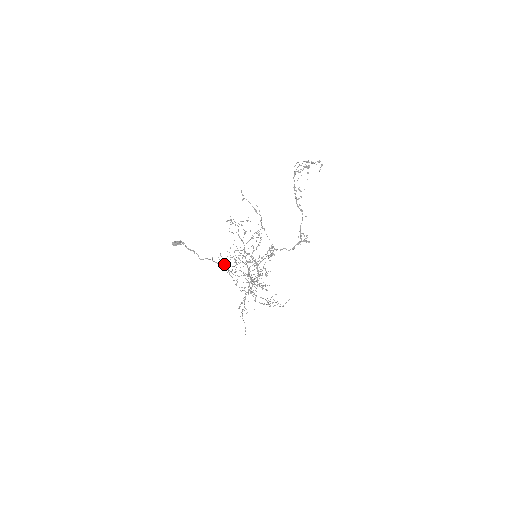
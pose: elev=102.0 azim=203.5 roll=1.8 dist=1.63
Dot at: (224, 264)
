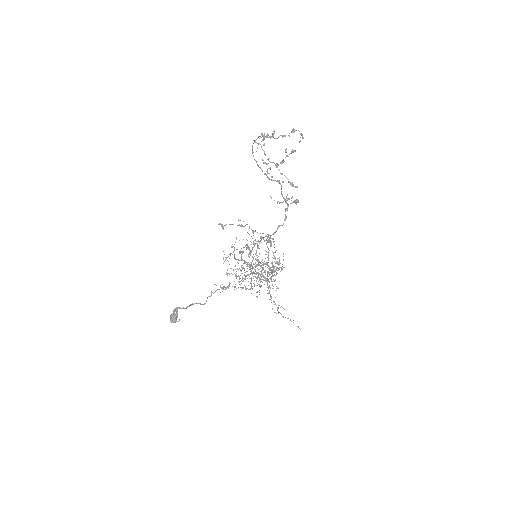
Dot at: occluded
